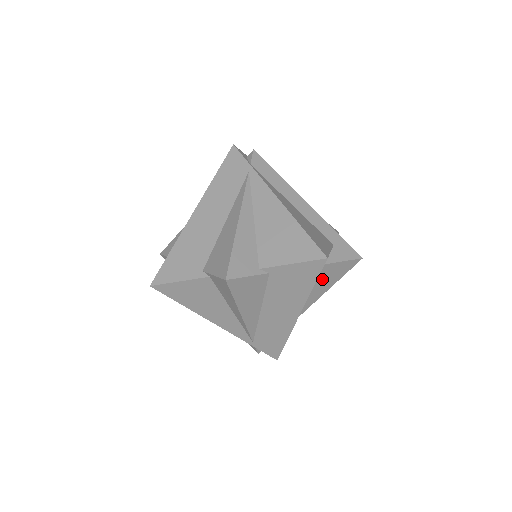
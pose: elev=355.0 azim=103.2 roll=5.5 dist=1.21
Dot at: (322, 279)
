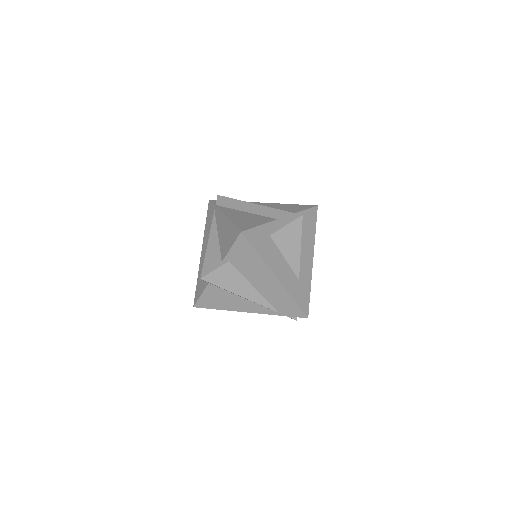
Dot at: (283, 245)
